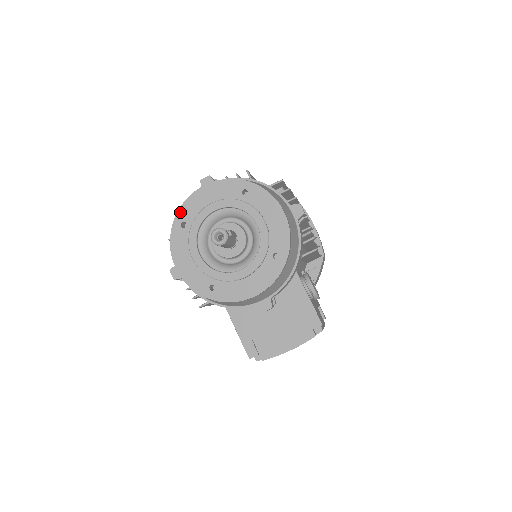
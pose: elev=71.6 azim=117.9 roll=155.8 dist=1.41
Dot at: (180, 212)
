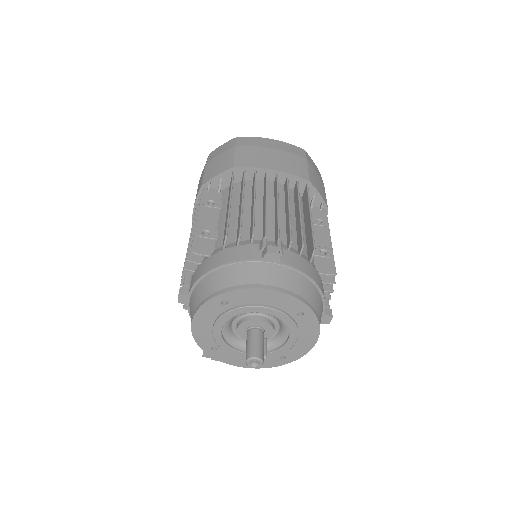
Dot at: (229, 293)
